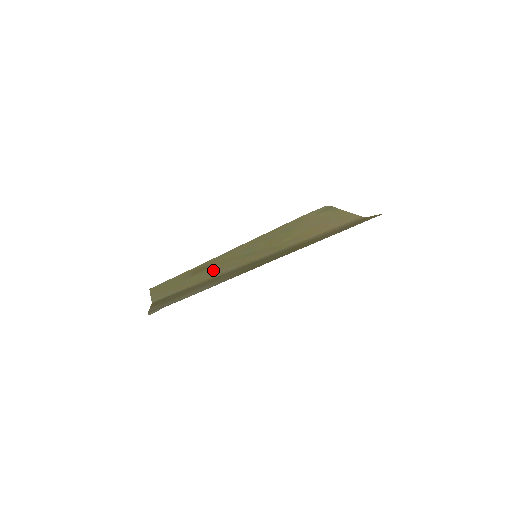
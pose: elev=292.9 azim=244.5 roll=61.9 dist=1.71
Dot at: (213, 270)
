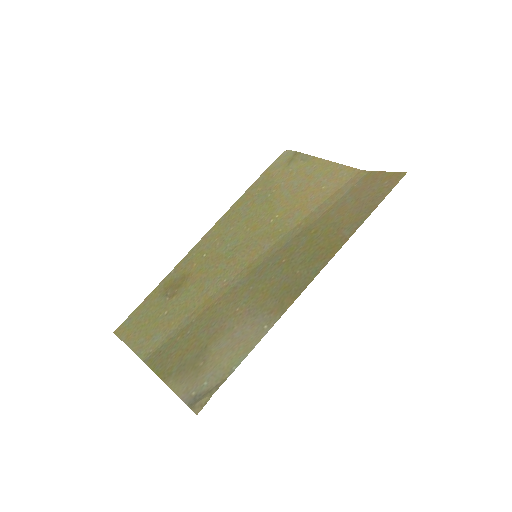
Dot at: (199, 285)
